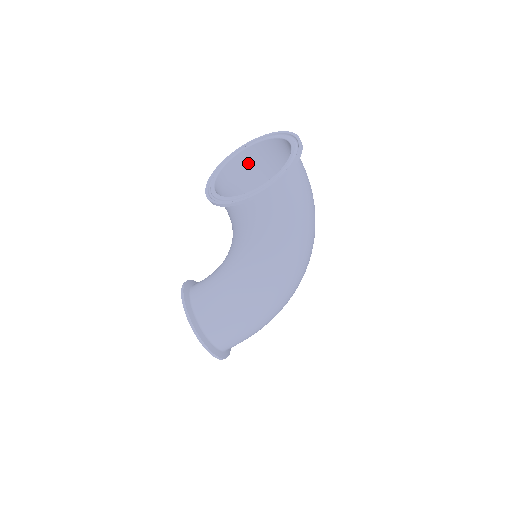
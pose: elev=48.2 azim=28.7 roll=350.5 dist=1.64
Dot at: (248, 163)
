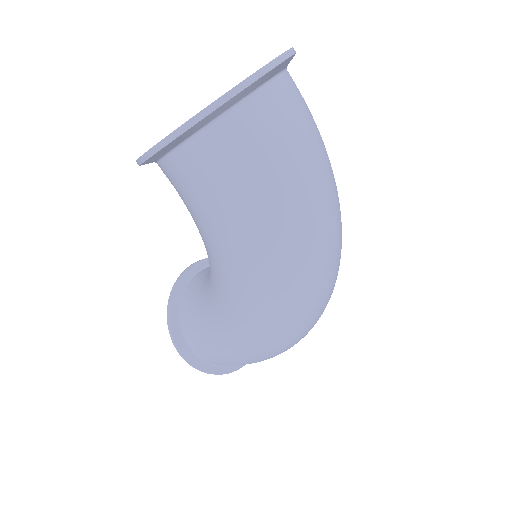
Dot at: occluded
